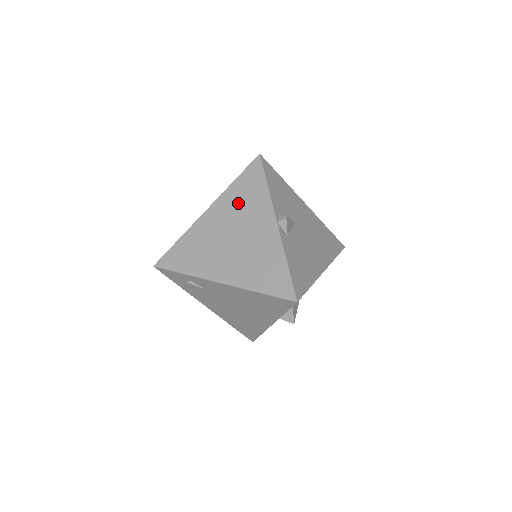
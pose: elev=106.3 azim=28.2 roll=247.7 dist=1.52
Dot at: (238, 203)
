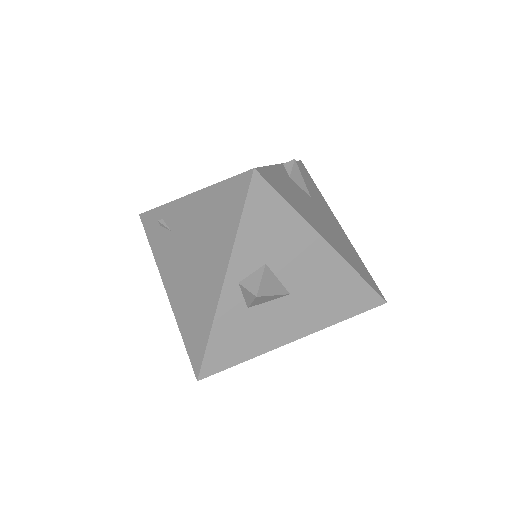
Dot at: occluded
